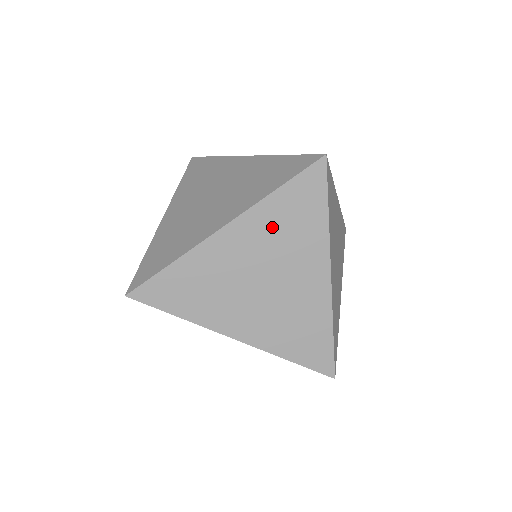
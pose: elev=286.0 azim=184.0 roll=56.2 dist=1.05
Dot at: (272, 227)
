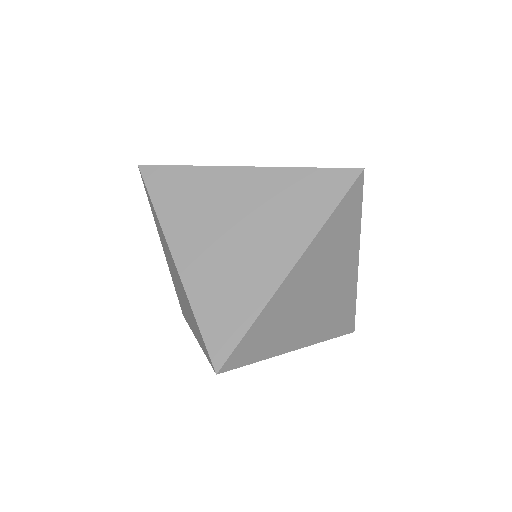
Dot at: (279, 193)
